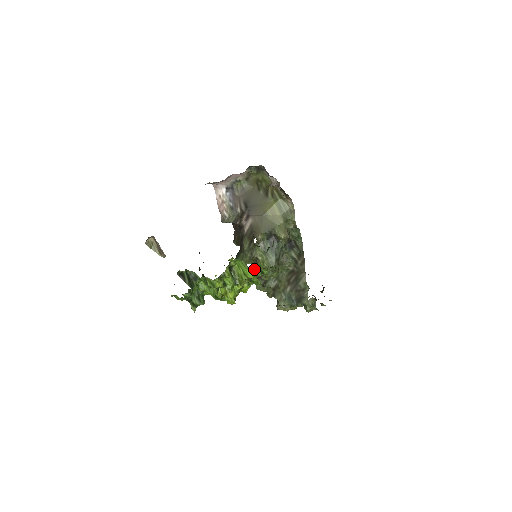
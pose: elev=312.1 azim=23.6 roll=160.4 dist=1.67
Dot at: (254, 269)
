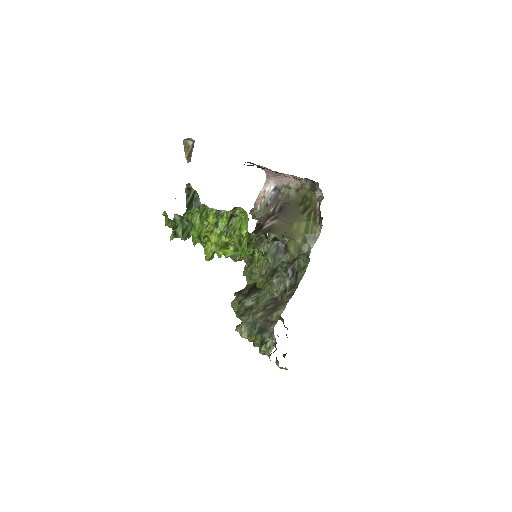
Dot at: (251, 233)
